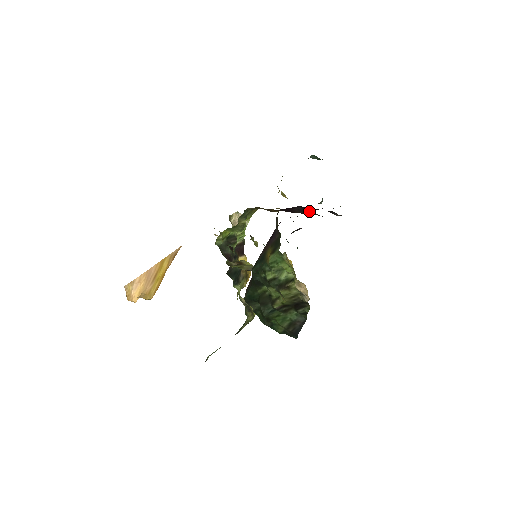
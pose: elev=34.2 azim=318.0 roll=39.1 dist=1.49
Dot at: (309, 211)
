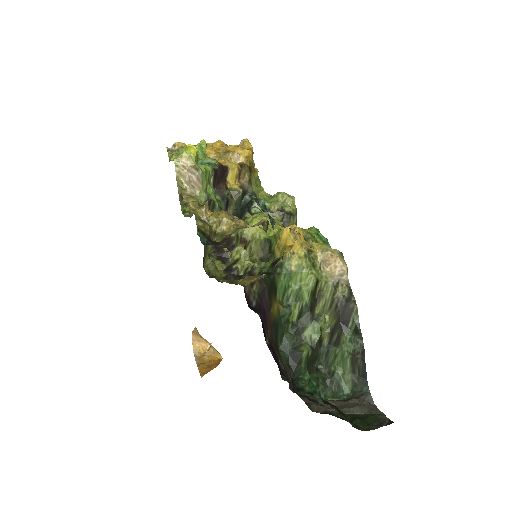
Dot at: (267, 224)
